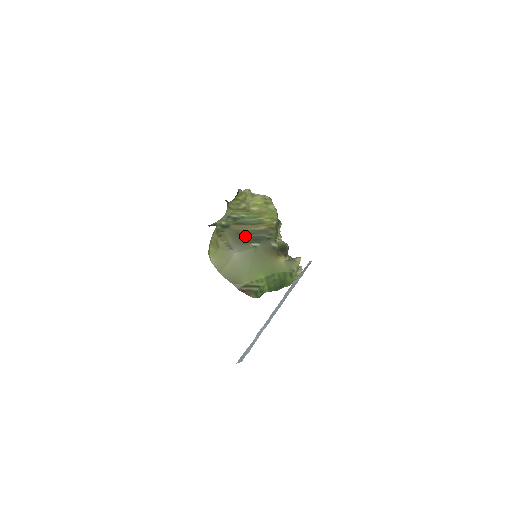
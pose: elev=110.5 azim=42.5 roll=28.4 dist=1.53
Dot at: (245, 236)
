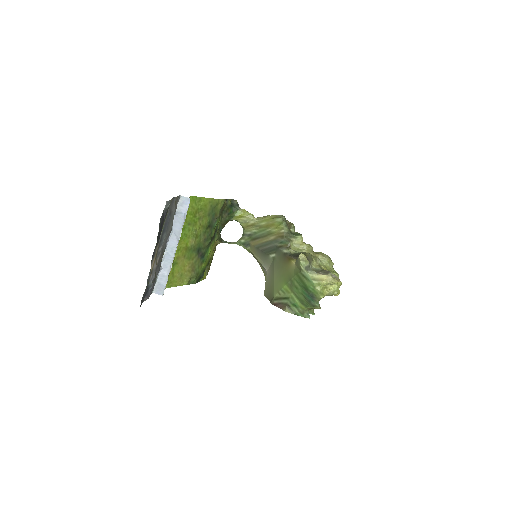
Dot at: (263, 249)
